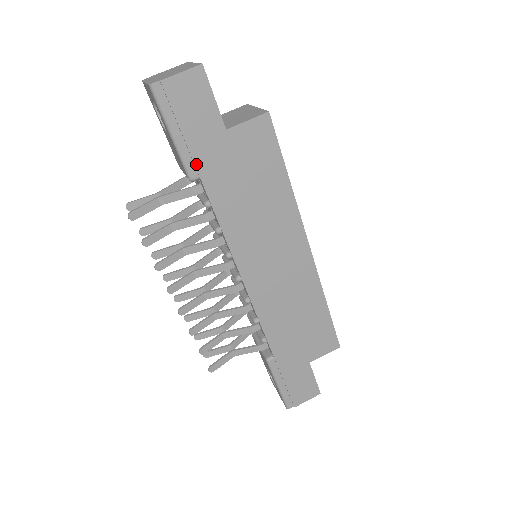
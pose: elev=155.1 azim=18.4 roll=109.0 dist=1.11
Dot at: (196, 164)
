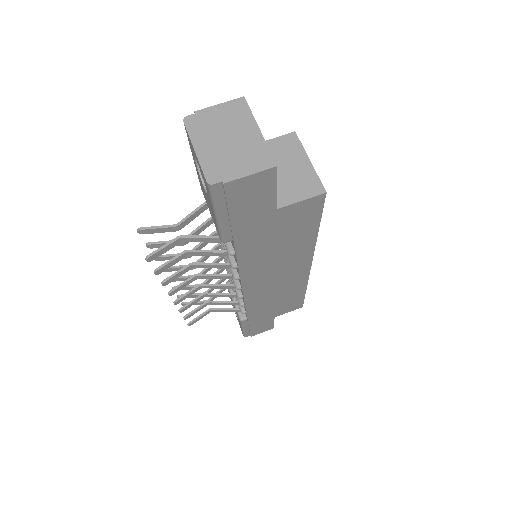
Dot at: (234, 235)
